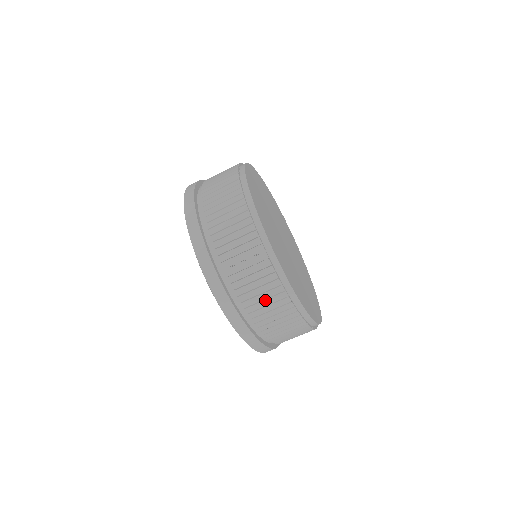
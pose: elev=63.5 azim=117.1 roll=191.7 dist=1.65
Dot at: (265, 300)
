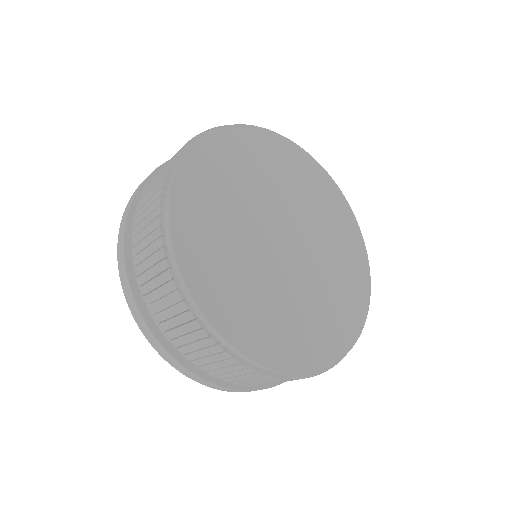
Dot at: (247, 379)
